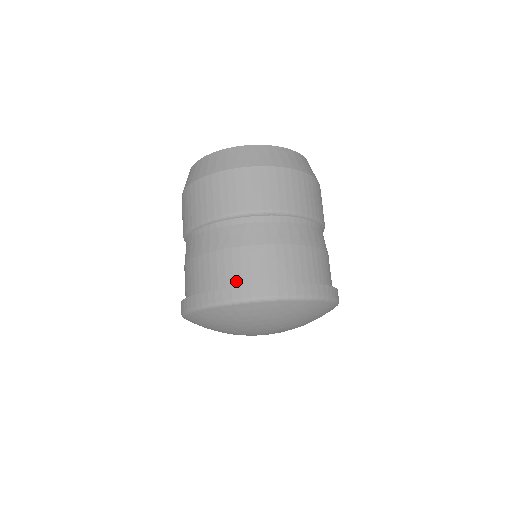
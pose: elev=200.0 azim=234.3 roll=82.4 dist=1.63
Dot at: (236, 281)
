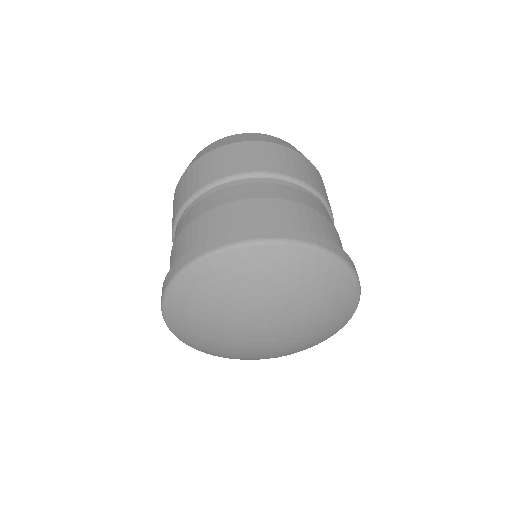
Dot at: (304, 230)
